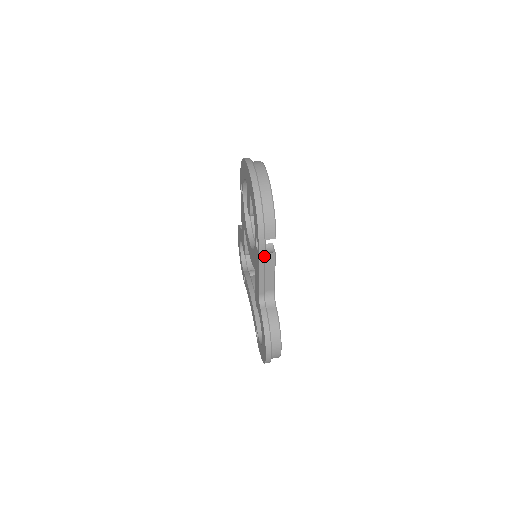
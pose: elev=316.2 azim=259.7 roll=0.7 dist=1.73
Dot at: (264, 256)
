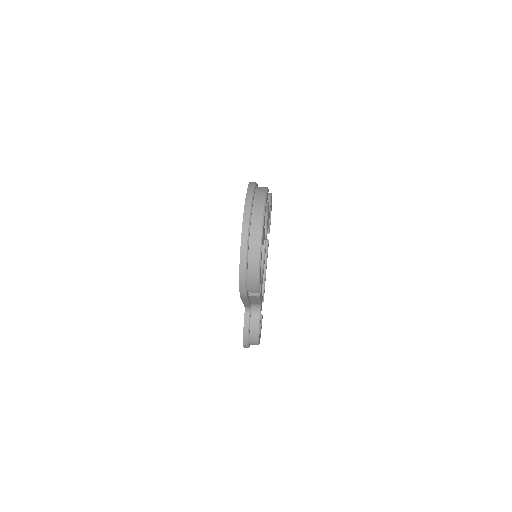
Dot at: (246, 299)
